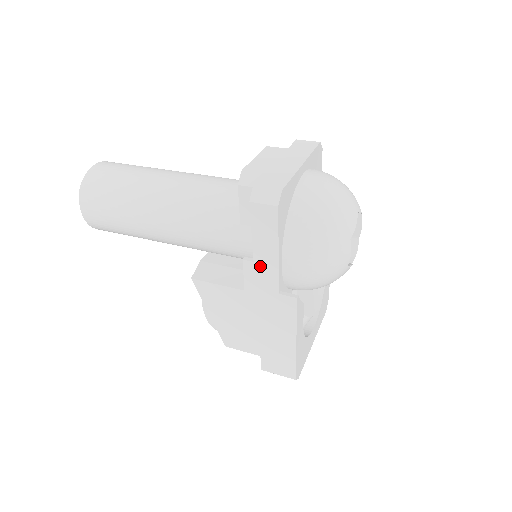
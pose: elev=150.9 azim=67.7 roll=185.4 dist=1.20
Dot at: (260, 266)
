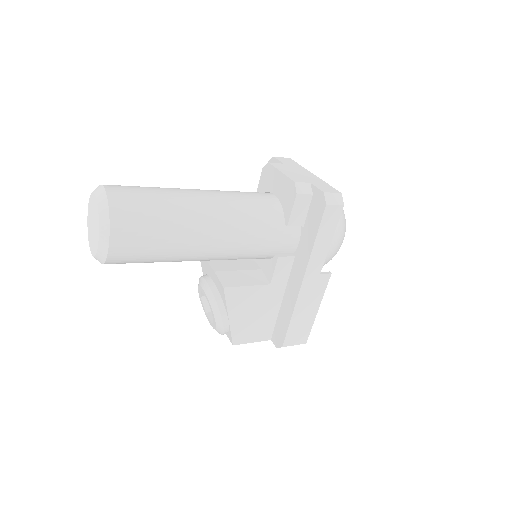
Dot at: (315, 255)
